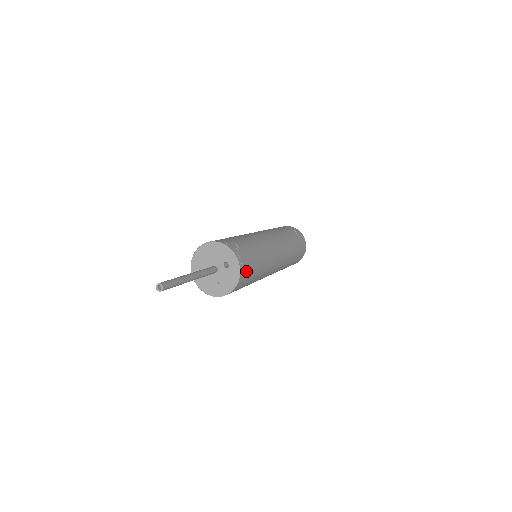
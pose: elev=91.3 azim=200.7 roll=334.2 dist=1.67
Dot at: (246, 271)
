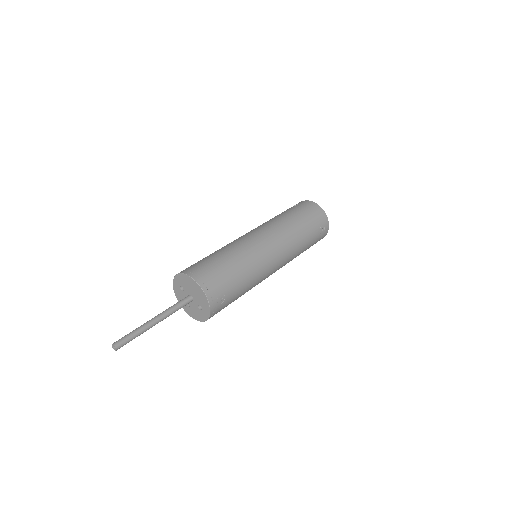
Dot at: occluded
